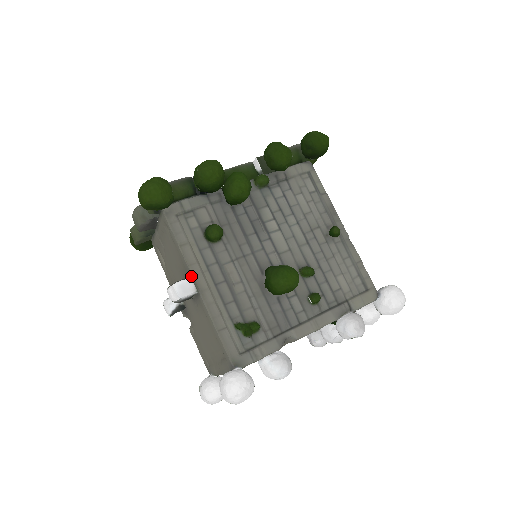
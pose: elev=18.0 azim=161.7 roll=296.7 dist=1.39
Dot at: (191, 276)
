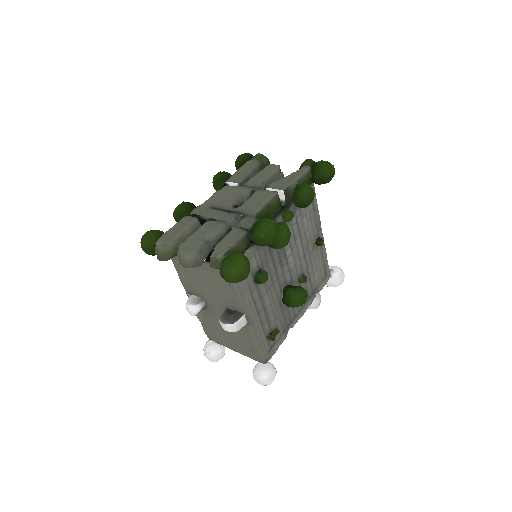
Dot at: (246, 315)
